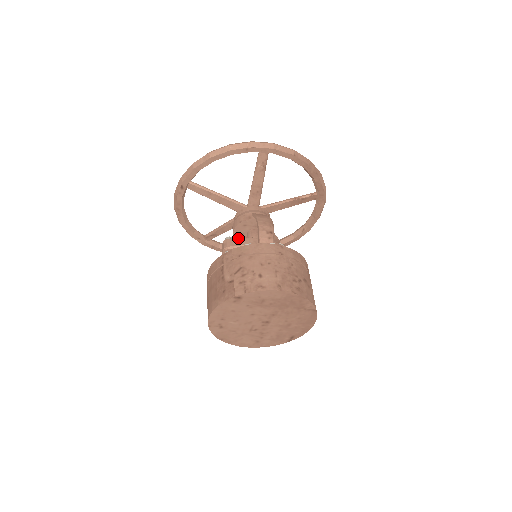
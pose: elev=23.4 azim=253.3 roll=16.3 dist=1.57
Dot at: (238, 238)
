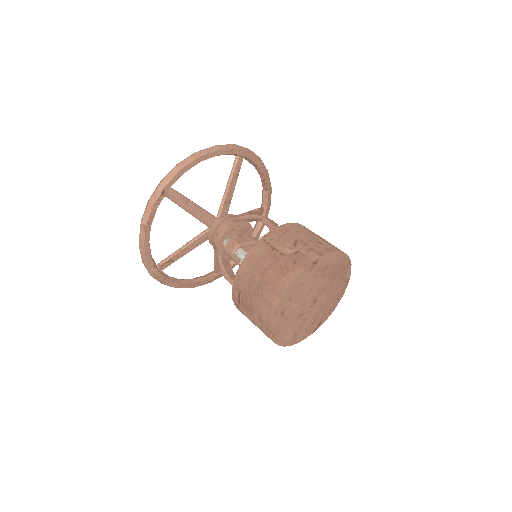
Dot at: (241, 237)
